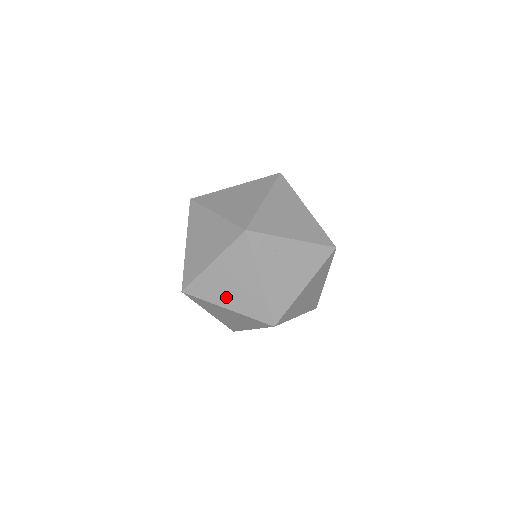
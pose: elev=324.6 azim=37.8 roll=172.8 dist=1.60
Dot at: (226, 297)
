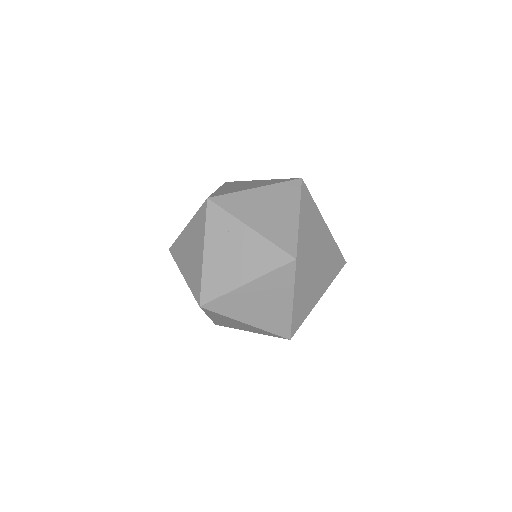
Dot at: (185, 263)
